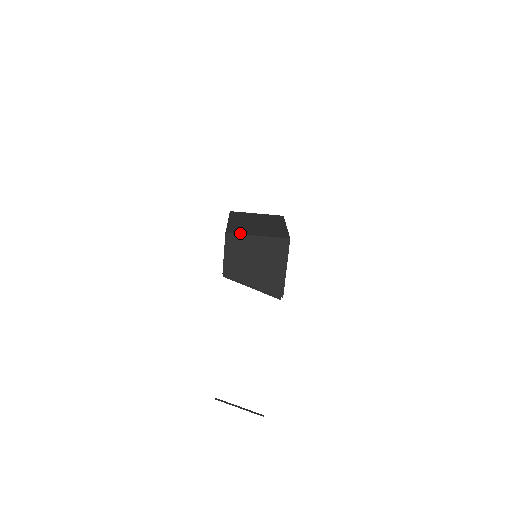
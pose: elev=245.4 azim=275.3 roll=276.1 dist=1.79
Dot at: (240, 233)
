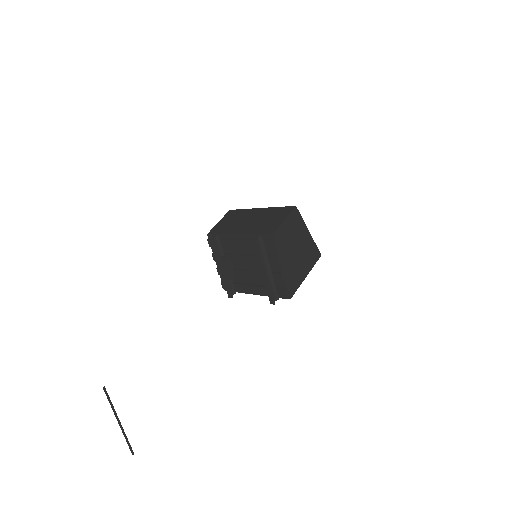
Dot at: (300, 217)
